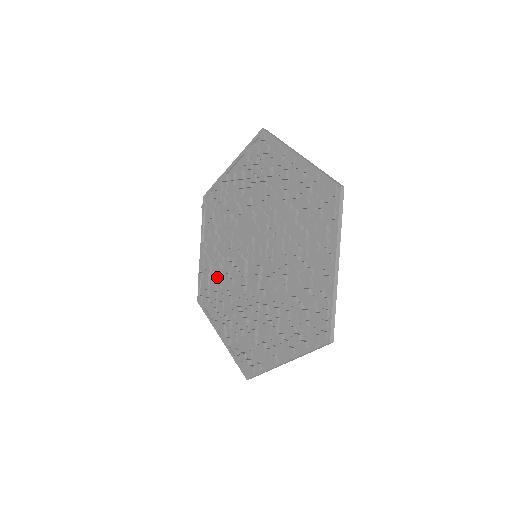
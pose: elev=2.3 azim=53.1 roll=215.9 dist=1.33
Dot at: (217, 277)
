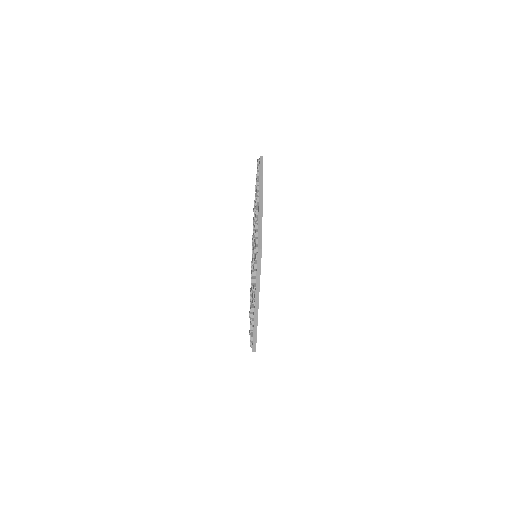
Dot at: occluded
